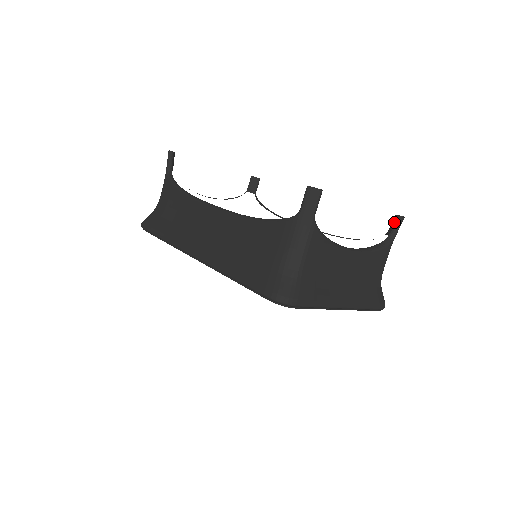
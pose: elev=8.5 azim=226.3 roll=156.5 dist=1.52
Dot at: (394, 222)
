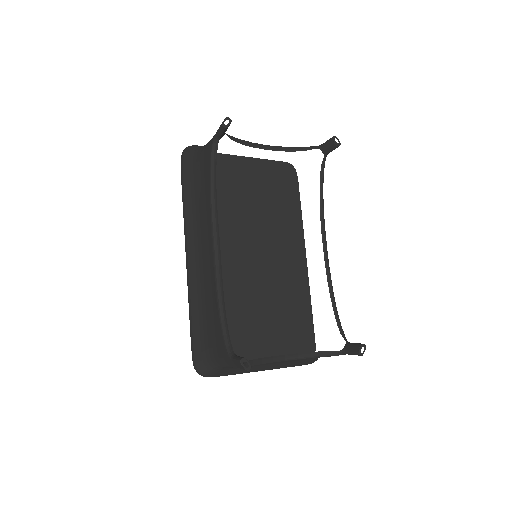
Dot at: (353, 349)
